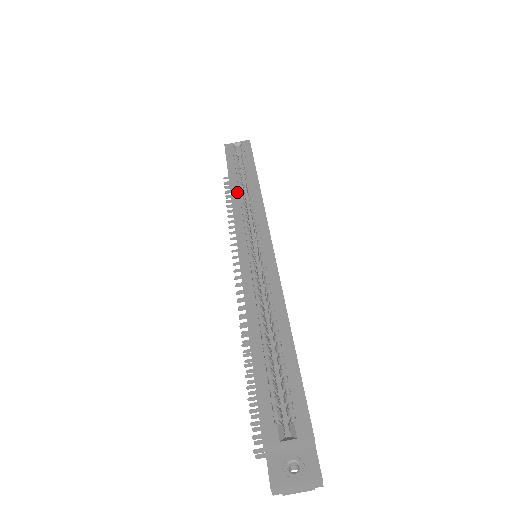
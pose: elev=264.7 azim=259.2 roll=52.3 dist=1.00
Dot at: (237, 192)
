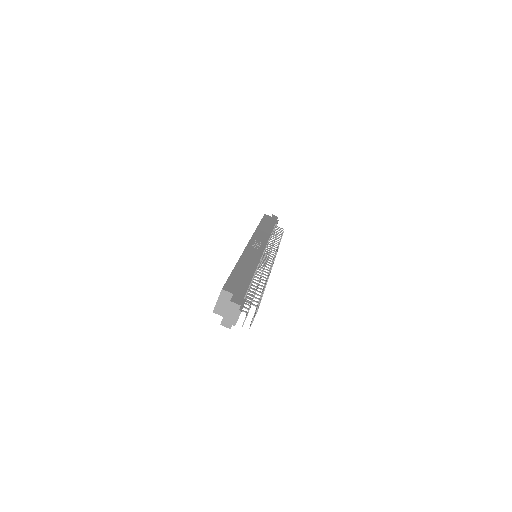
Dot at: occluded
